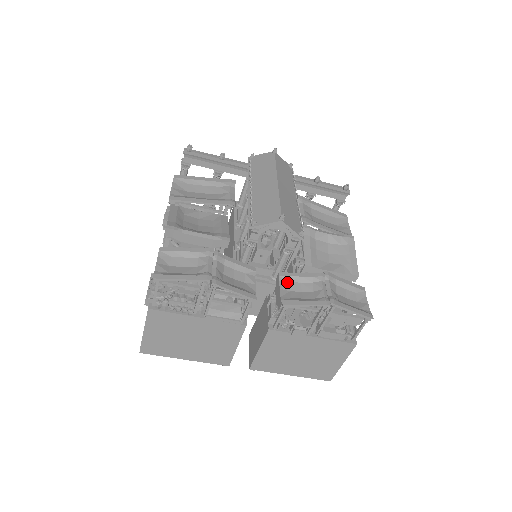
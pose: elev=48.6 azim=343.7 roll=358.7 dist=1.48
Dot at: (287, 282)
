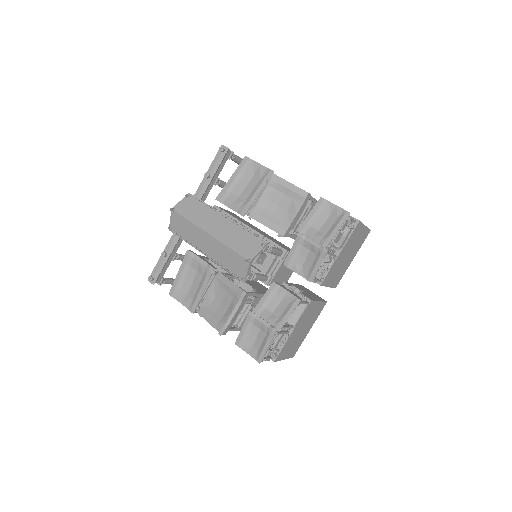
Dot at: (294, 264)
